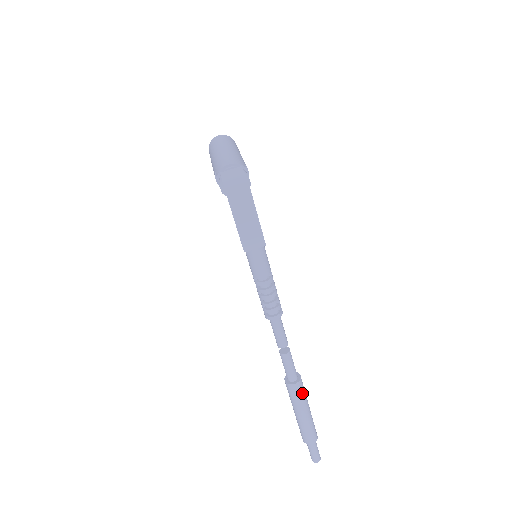
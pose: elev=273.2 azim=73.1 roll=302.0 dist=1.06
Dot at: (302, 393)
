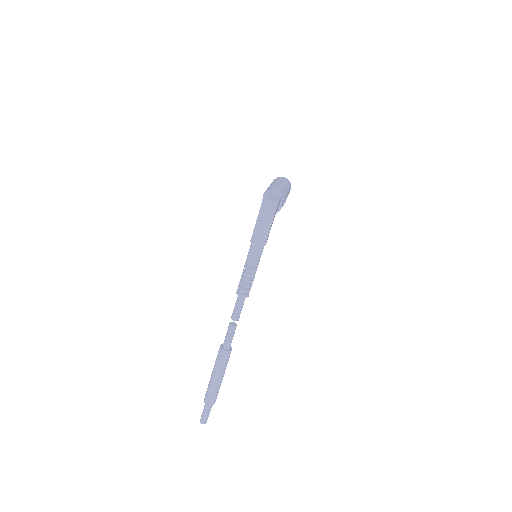
Dot at: (225, 361)
